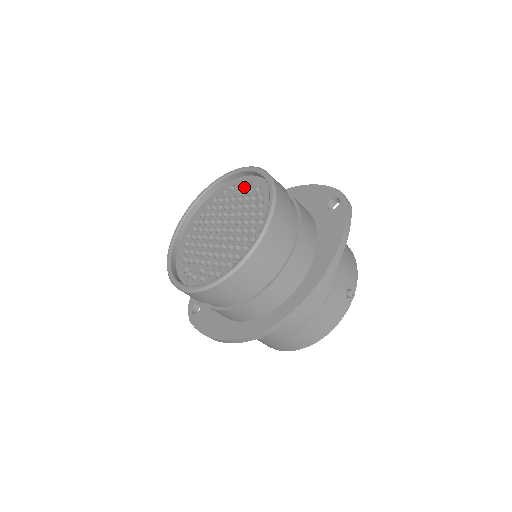
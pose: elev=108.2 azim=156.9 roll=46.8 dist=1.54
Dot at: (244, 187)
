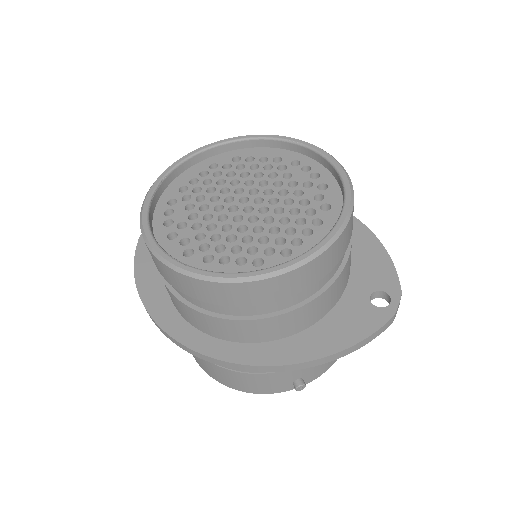
Dot at: (316, 185)
